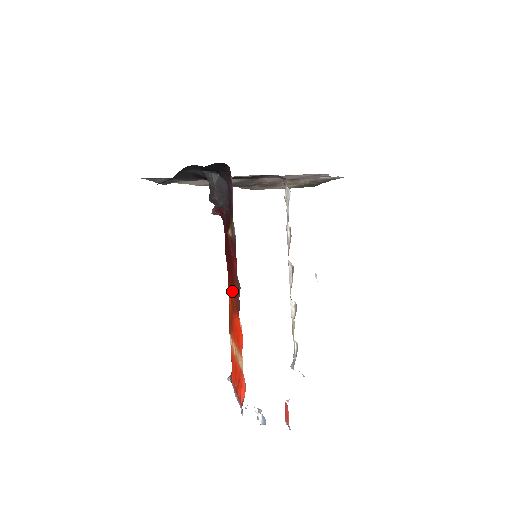
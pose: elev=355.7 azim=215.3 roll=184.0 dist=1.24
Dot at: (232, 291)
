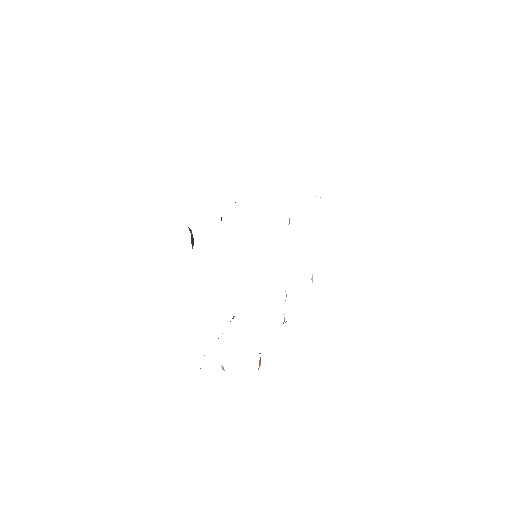
Dot at: occluded
